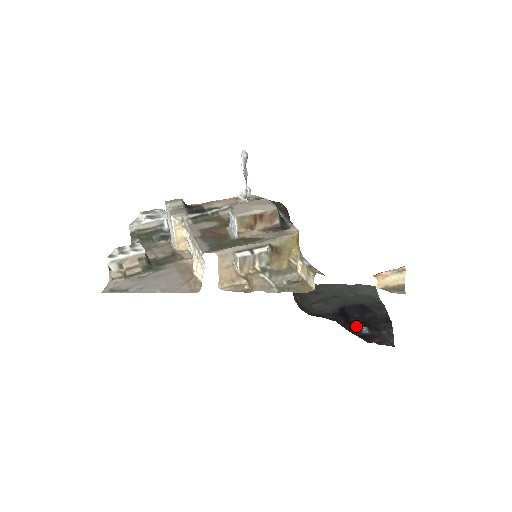
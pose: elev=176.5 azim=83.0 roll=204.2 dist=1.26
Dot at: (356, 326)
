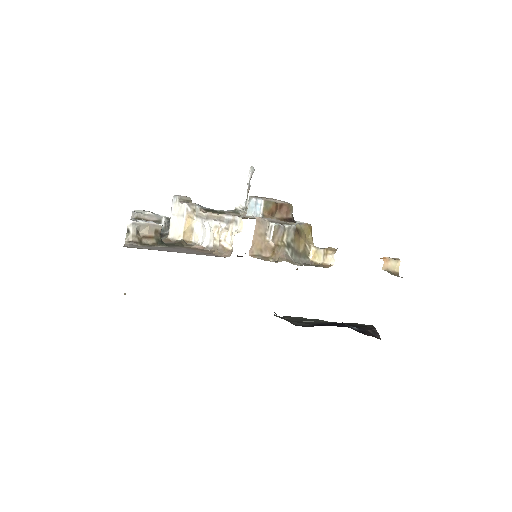
Dot at: occluded
